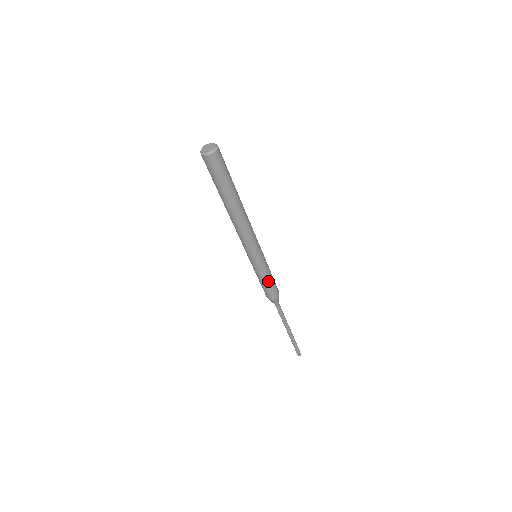
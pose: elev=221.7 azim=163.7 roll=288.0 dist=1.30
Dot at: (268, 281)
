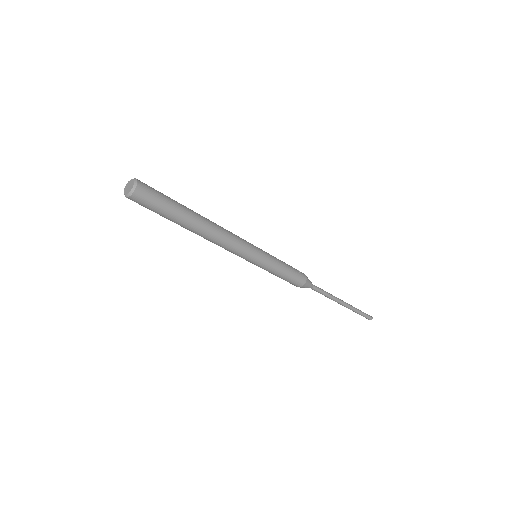
Dot at: (286, 269)
